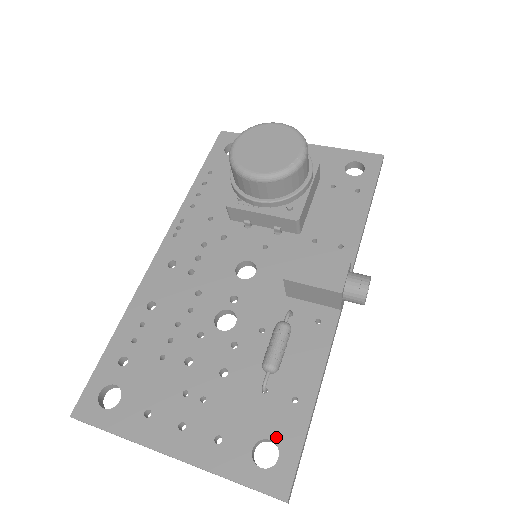
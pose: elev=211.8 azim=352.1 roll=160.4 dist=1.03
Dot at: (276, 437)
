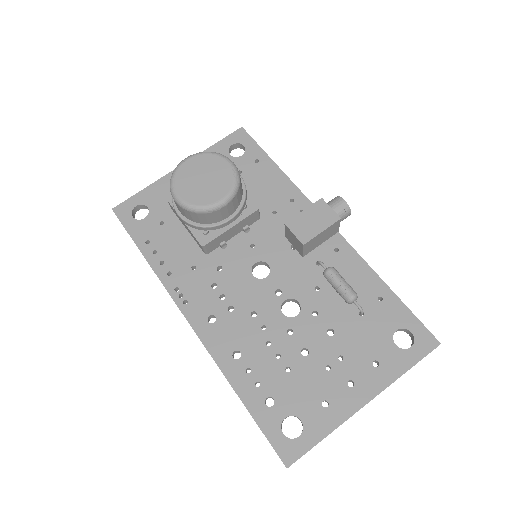
Dot at: (397, 326)
